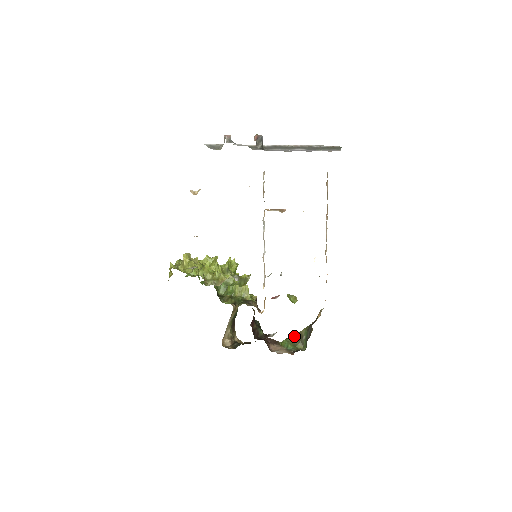
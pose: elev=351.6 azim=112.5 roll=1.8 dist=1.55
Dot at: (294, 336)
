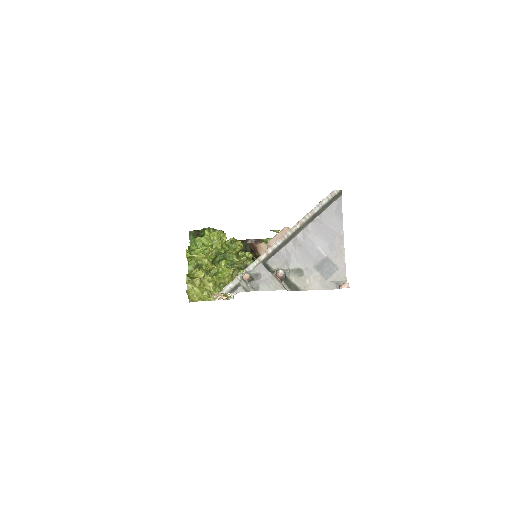
Dot at: occluded
